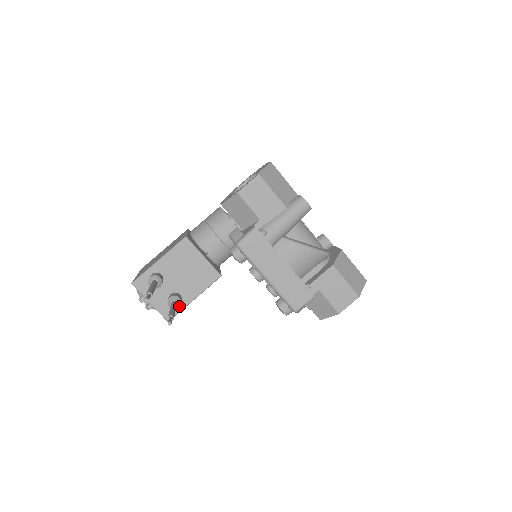
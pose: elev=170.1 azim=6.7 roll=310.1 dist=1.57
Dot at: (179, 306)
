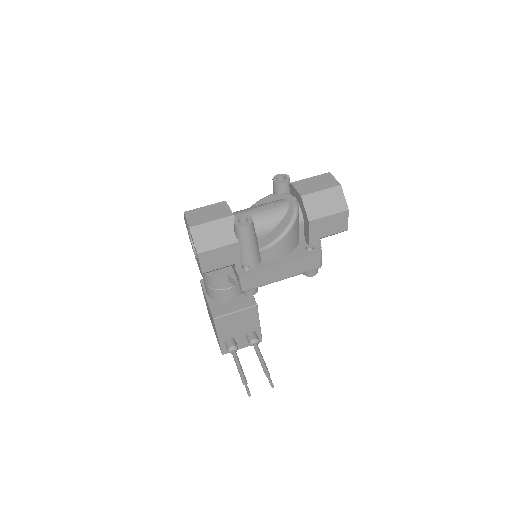
Dot at: (259, 341)
